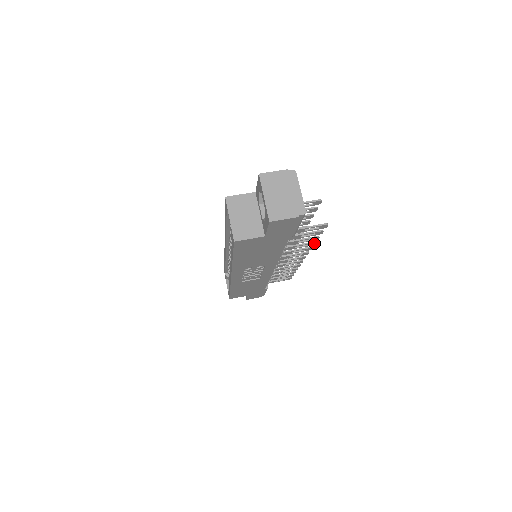
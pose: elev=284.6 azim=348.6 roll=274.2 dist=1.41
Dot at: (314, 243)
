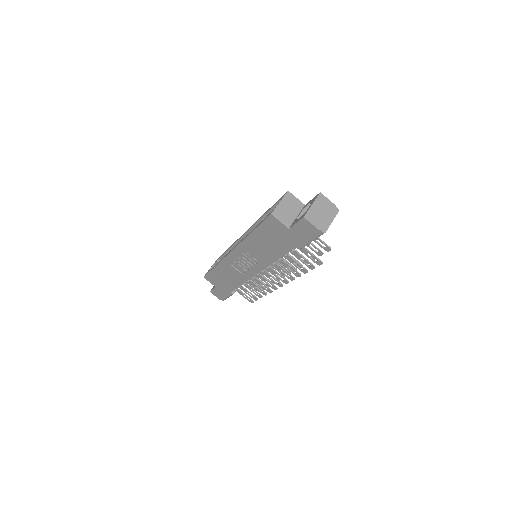
Dot at: (300, 275)
